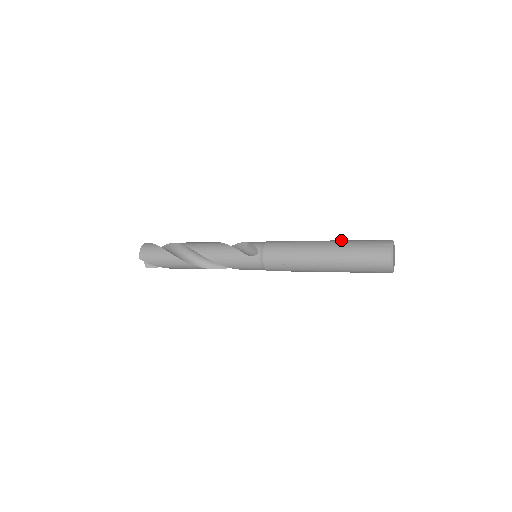
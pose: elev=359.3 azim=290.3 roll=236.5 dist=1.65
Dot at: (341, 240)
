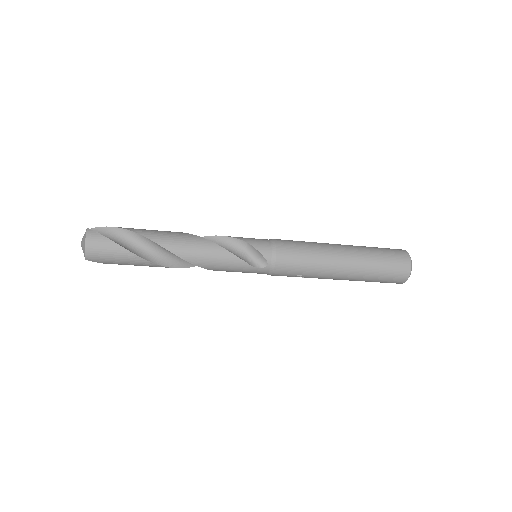
Dot at: (360, 251)
